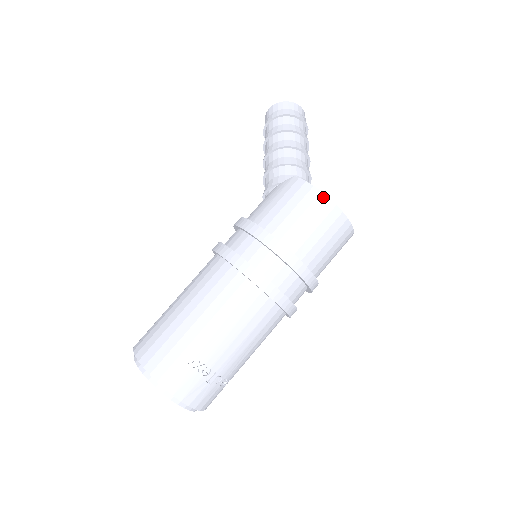
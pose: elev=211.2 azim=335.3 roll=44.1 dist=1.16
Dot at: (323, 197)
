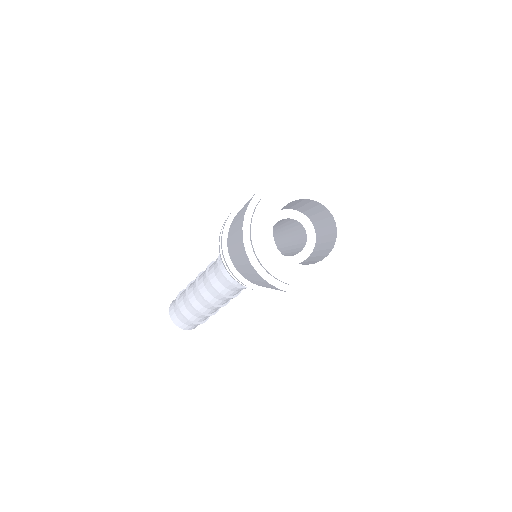
Dot at: occluded
